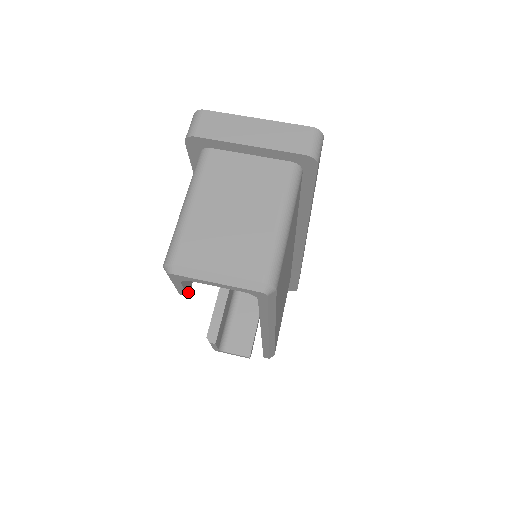
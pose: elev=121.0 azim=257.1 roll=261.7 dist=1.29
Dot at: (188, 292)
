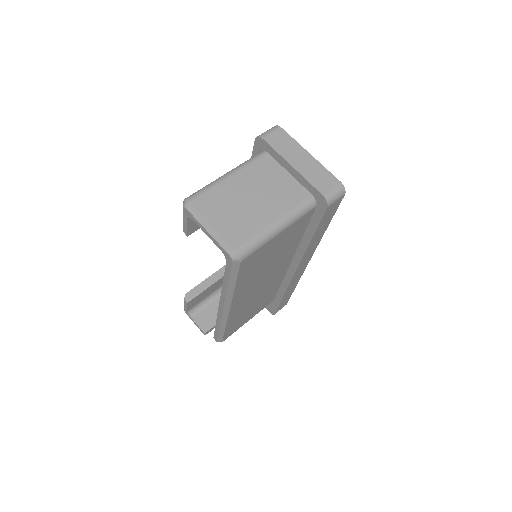
Dot at: (189, 233)
